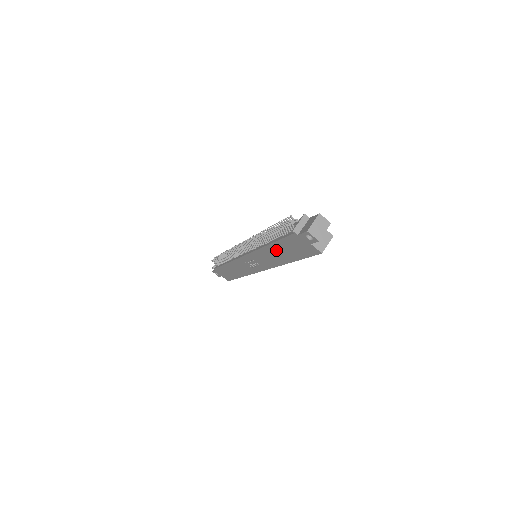
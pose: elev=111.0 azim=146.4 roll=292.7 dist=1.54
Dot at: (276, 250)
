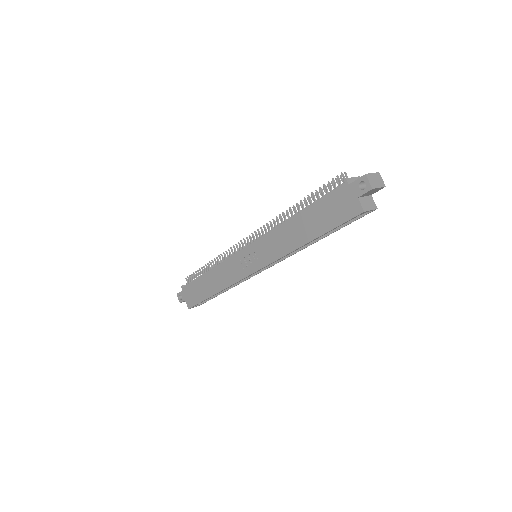
Dot at: (301, 222)
